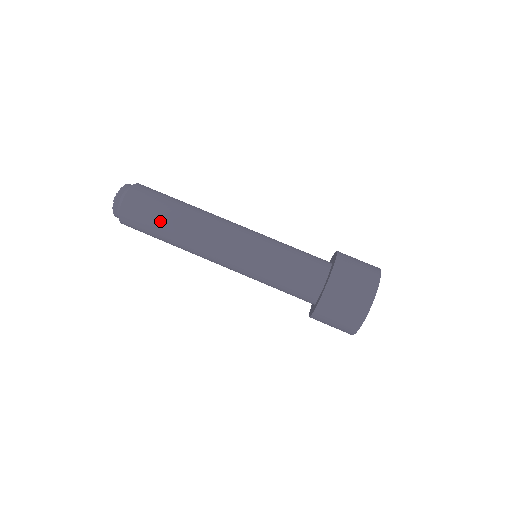
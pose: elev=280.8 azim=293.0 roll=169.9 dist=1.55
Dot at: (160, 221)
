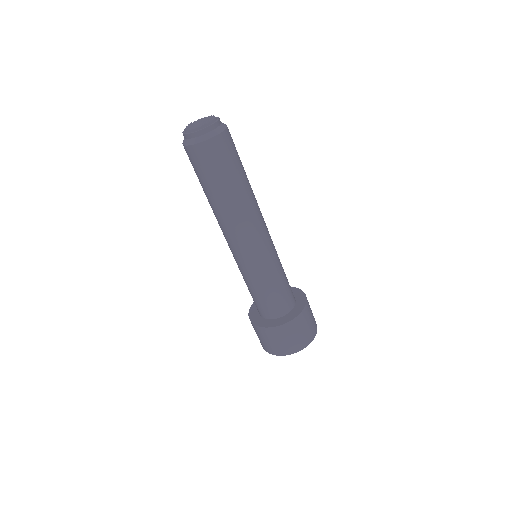
Dot at: (232, 179)
